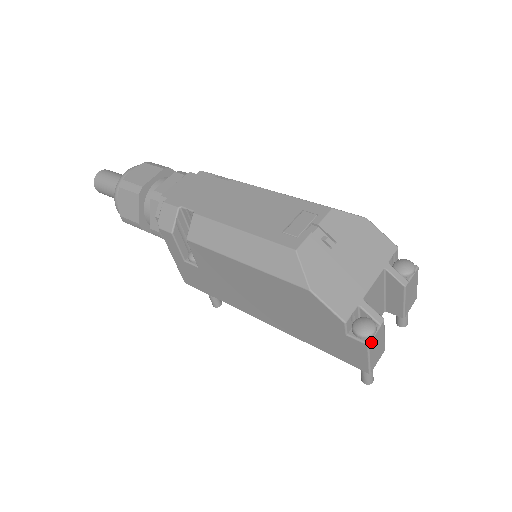
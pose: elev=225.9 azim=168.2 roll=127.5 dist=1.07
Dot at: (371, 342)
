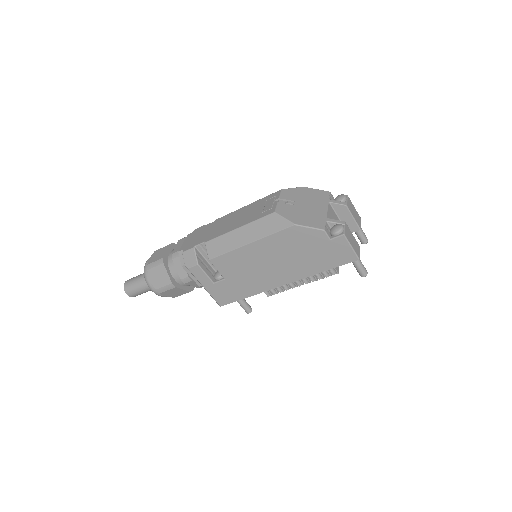
Dot at: (345, 233)
